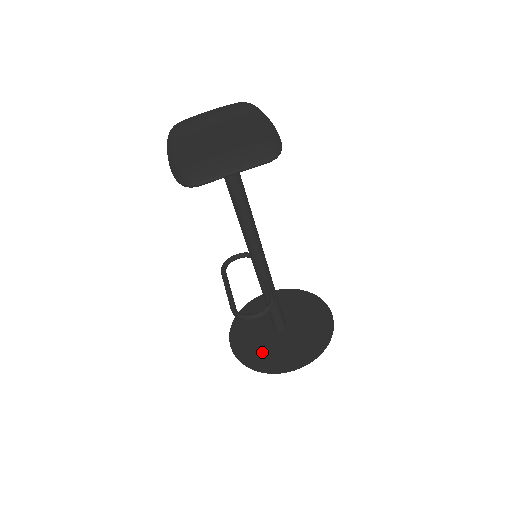
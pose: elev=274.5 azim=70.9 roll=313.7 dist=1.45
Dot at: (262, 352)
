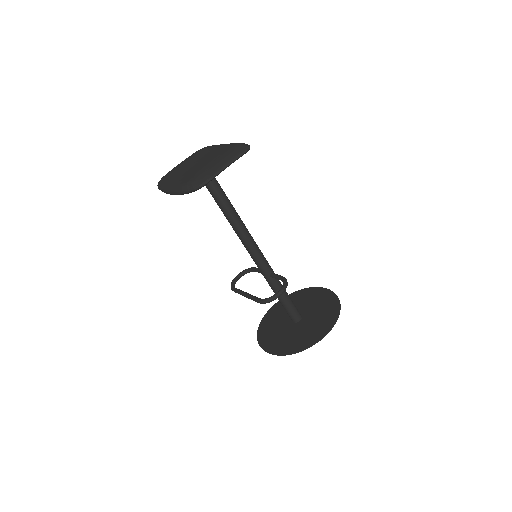
Dot at: (294, 340)
